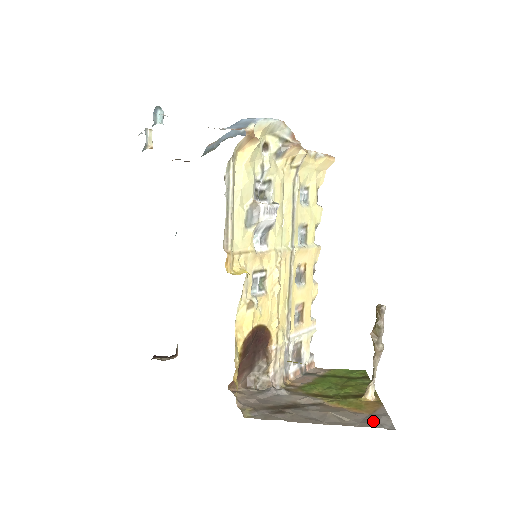
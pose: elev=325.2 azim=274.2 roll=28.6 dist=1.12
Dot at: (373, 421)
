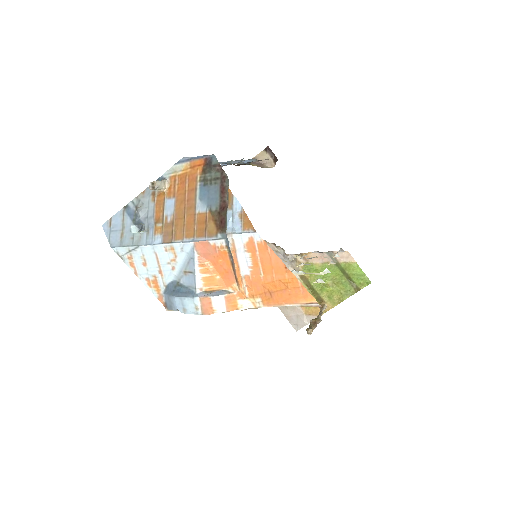
Dot at: (295, 319)
